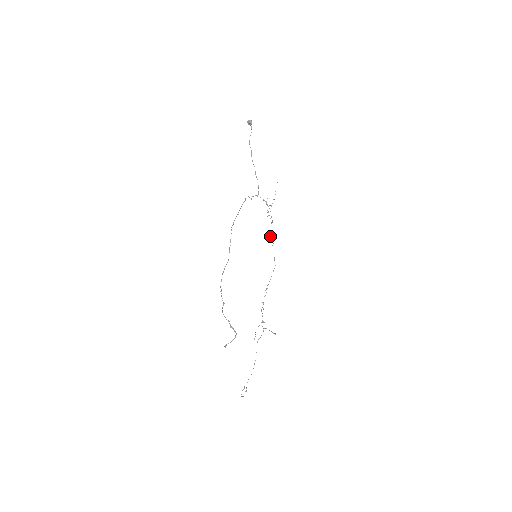
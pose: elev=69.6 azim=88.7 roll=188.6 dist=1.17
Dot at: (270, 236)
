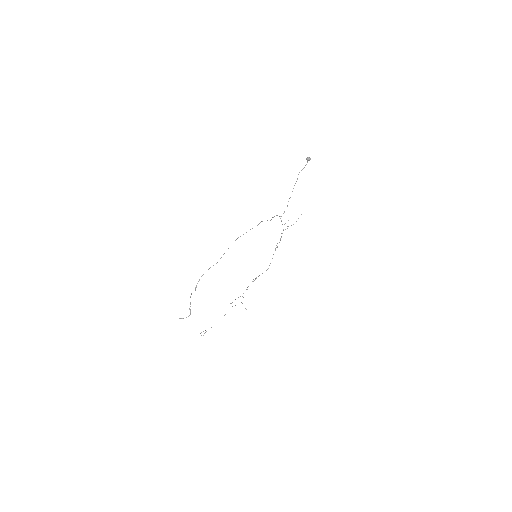
Dot at: (276, 247)
